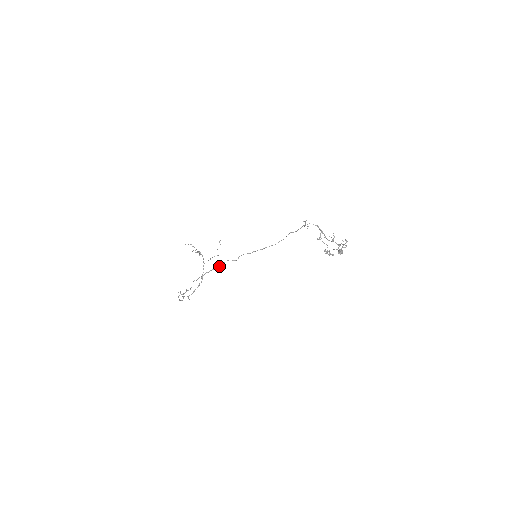
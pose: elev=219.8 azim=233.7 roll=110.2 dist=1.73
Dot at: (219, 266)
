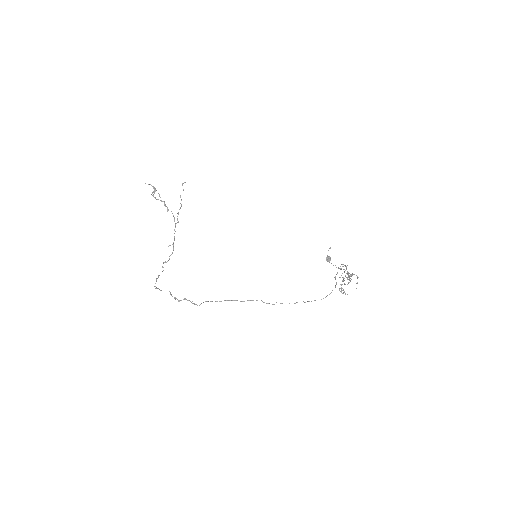
Dot at: (247, 300)
